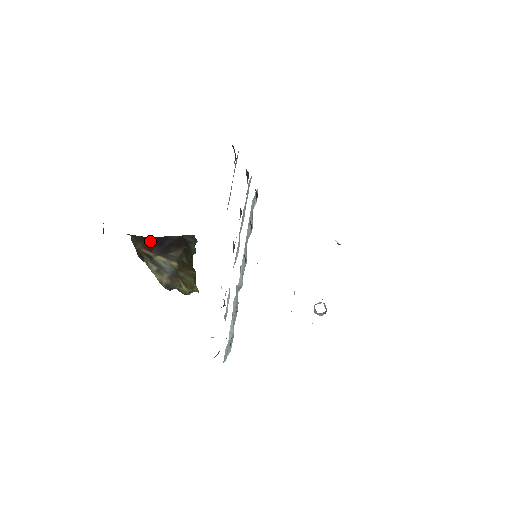
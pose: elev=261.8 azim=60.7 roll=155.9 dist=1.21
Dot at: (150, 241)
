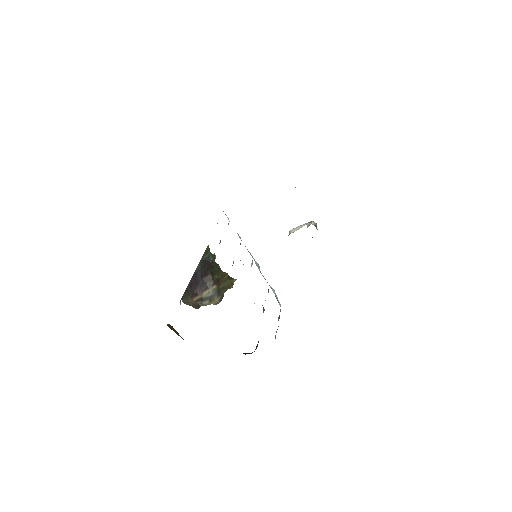
Dot at: (191, 288)
